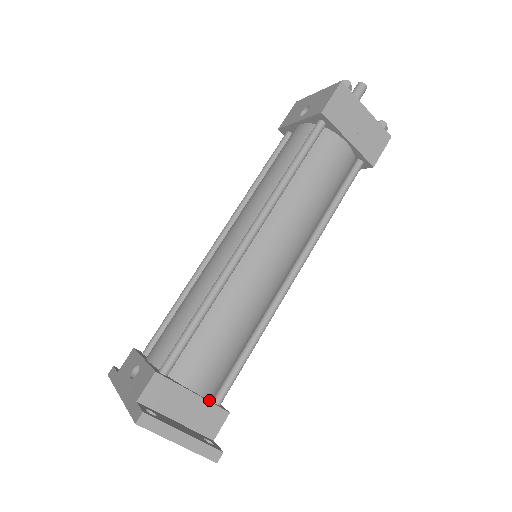
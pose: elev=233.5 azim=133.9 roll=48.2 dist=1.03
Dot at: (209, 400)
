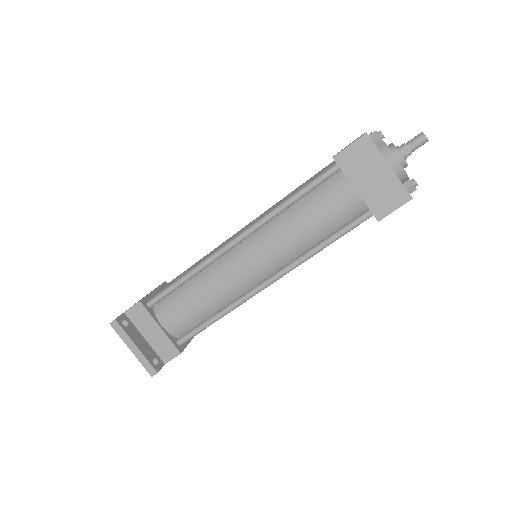
Dot at: (172, 338)
